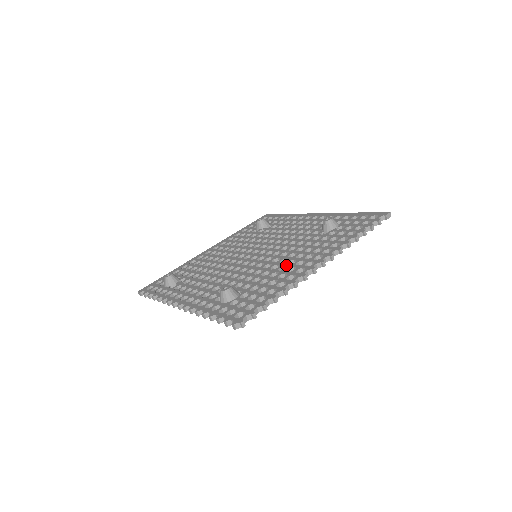
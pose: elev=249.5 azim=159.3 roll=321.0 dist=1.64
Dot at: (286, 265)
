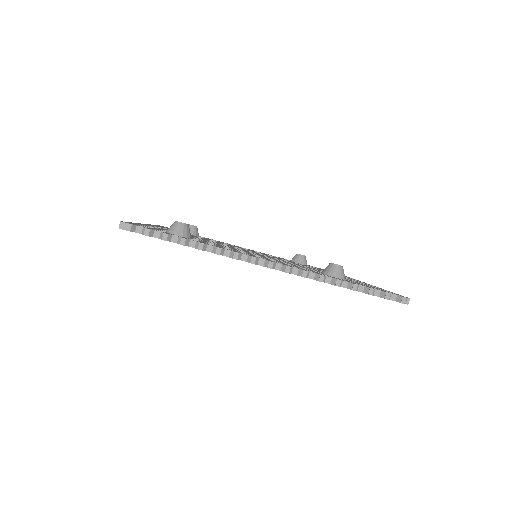
Dot at: occluded
